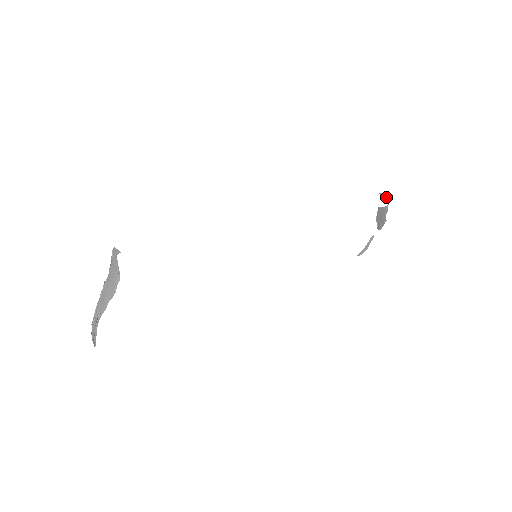
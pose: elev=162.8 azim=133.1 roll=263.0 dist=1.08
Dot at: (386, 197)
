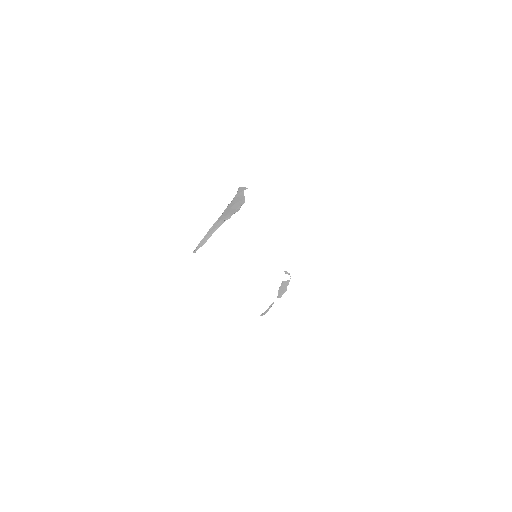
Dot at: (289, 274)
